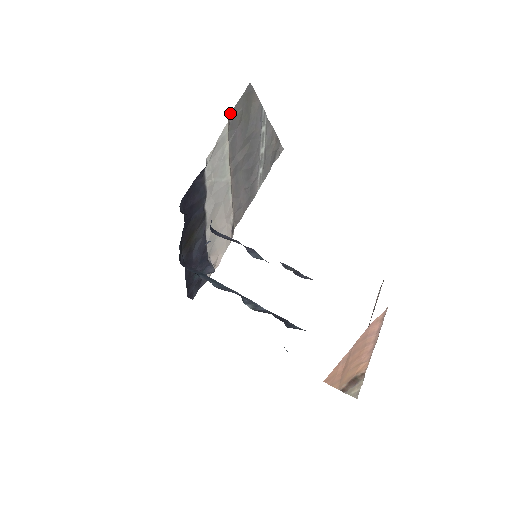
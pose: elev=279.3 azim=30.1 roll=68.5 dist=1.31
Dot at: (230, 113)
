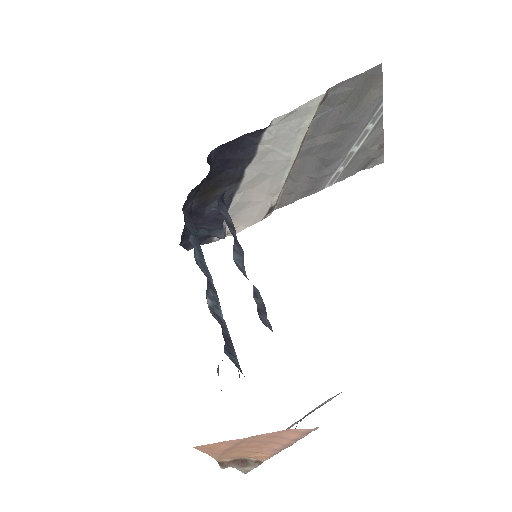
Dot at: occluded
